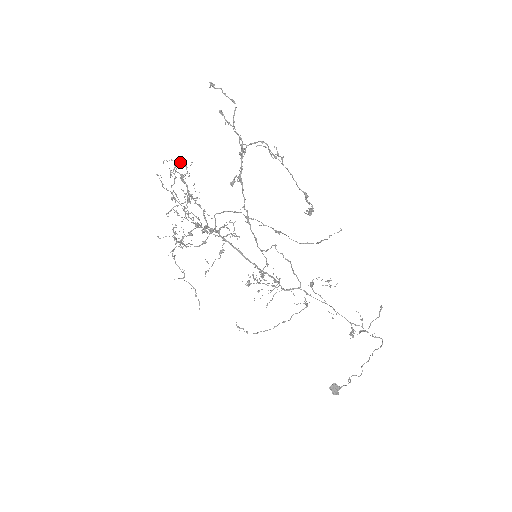
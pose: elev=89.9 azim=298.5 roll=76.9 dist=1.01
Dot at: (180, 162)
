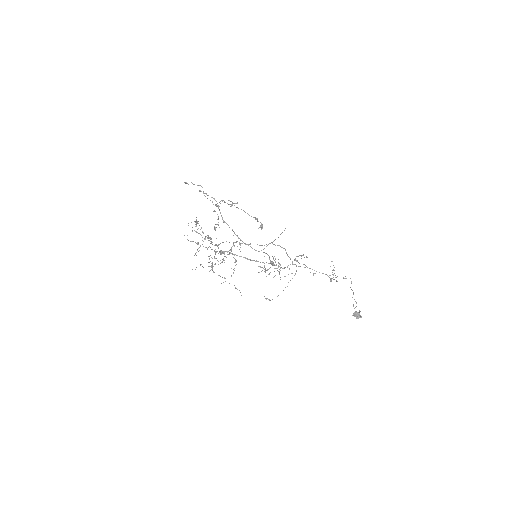
Dot at: (197, 221)
